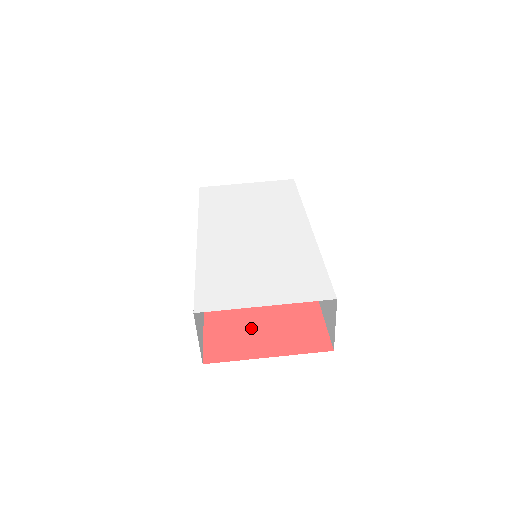
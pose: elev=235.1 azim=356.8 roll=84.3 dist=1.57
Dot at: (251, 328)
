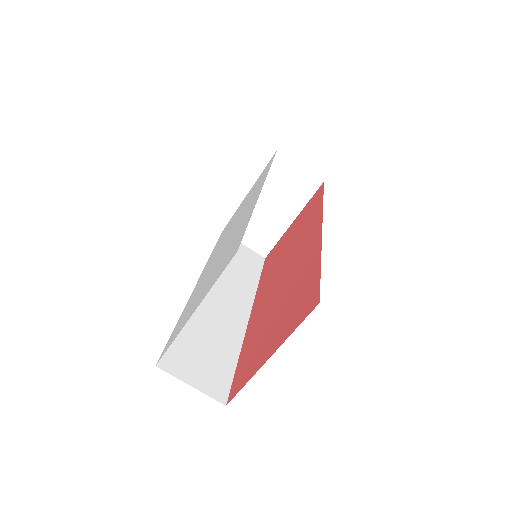
Dot at: (265, 335)
